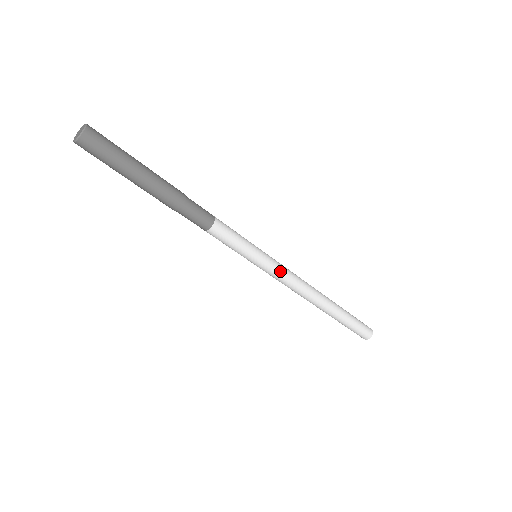
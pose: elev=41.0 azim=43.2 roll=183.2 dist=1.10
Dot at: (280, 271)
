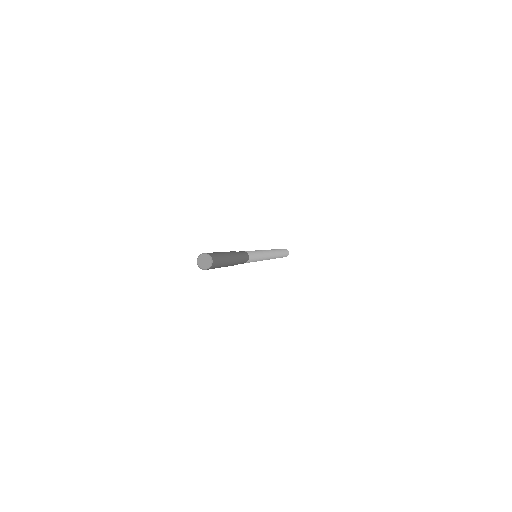
Dot at: (266, 254)
